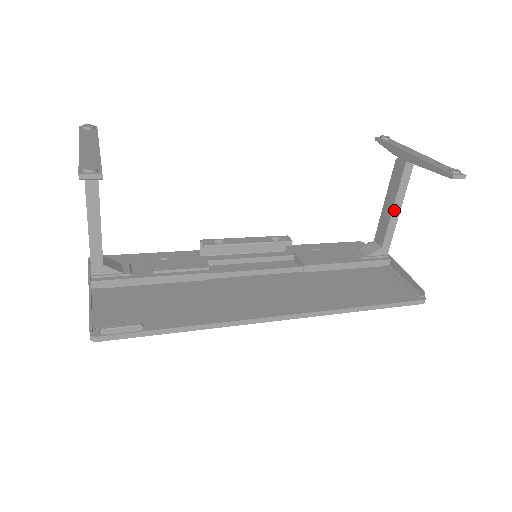
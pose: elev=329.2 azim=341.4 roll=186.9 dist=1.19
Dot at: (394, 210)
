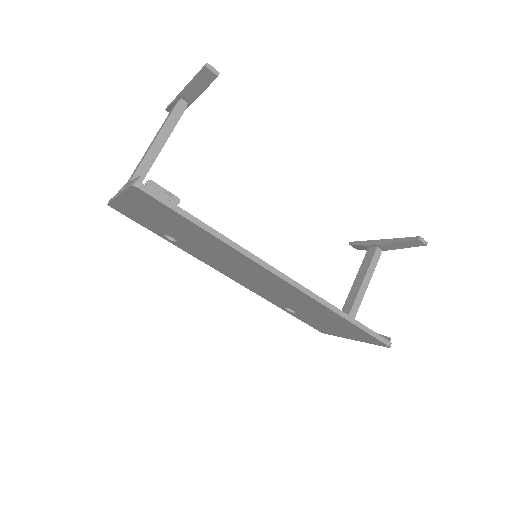
Dot at: (363, 284)
